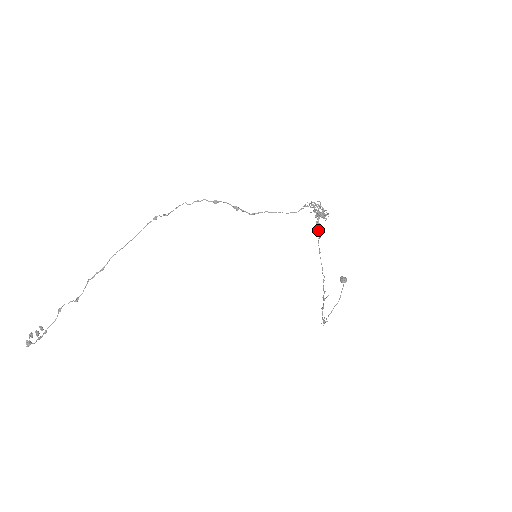
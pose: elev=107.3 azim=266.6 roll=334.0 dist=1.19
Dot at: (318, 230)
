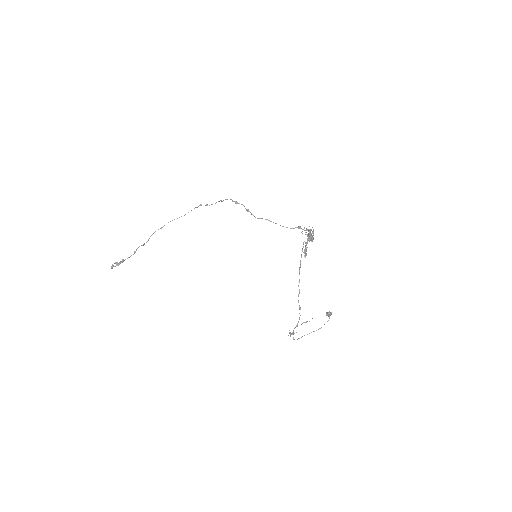
Dot at: (305, 249)
